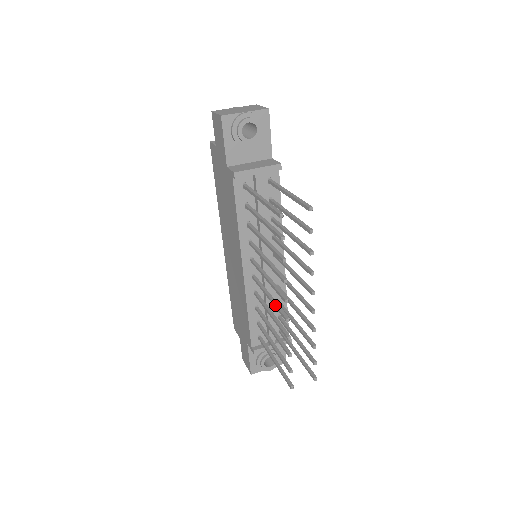
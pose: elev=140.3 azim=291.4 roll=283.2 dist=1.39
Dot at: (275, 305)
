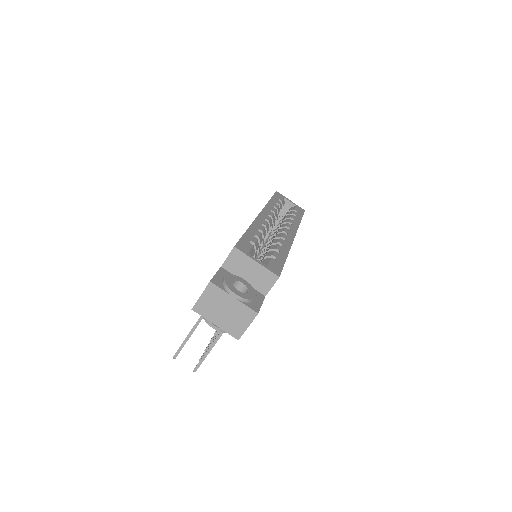
Dot at: occluded
